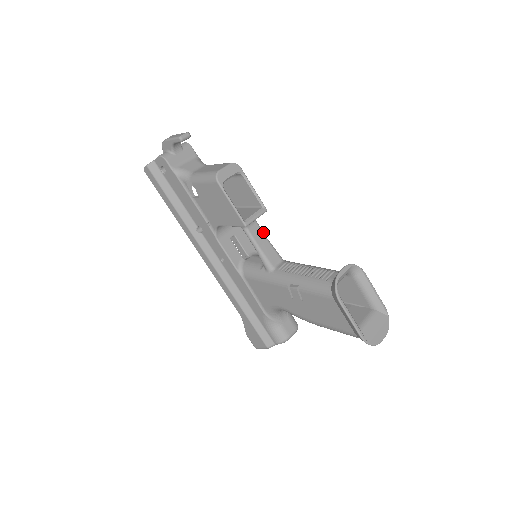
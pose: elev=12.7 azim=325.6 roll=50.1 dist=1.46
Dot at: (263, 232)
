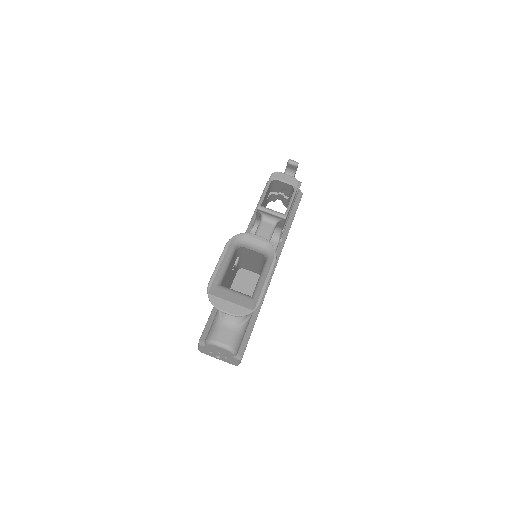
Dot at: (271, 235)
